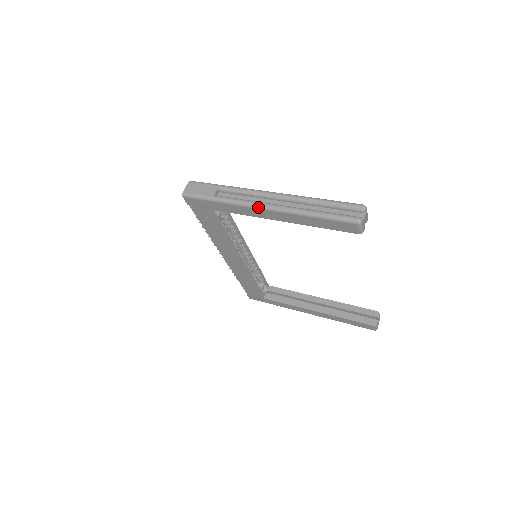
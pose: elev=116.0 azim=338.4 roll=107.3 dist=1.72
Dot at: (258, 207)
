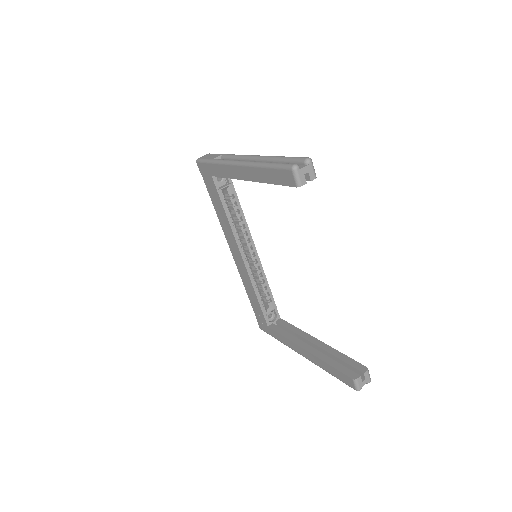
Dot at: (234, 163)
